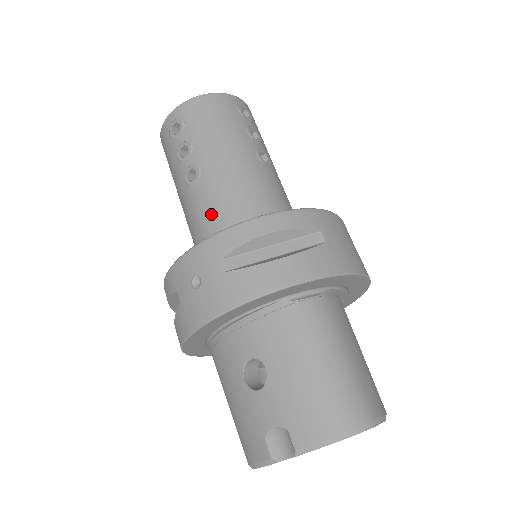
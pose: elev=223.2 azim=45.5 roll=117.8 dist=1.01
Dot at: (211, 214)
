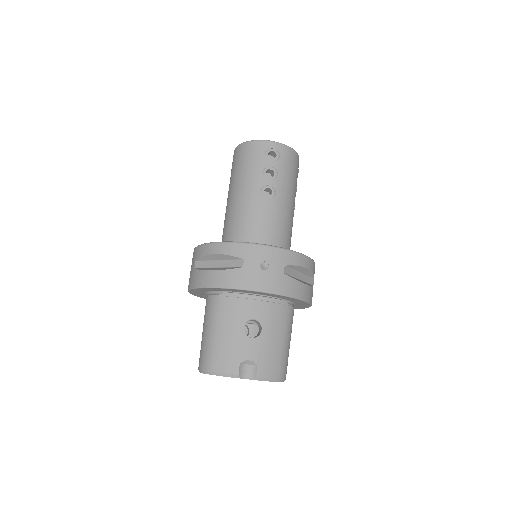
Dot at: (269, 225)
